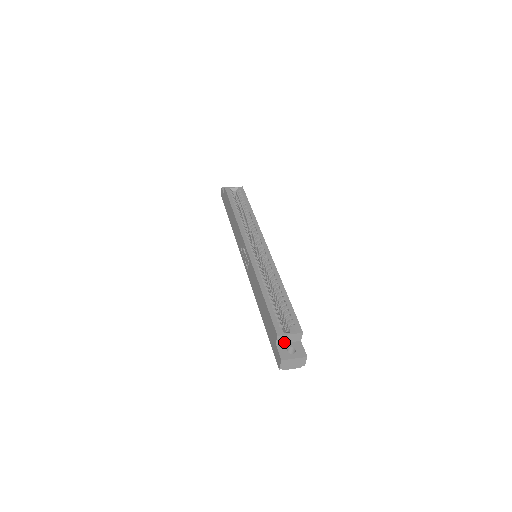
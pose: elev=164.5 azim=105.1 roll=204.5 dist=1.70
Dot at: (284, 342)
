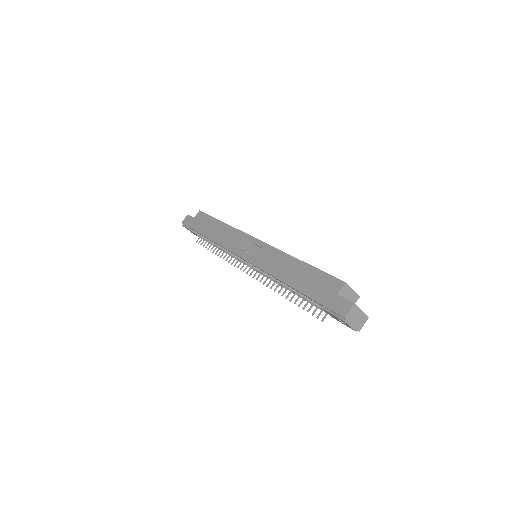
Dot at: occluded
